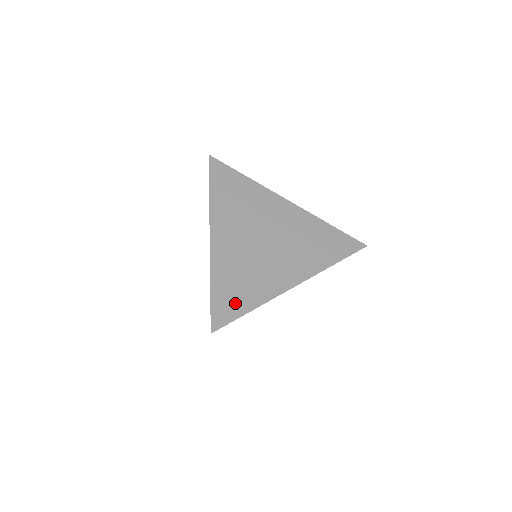
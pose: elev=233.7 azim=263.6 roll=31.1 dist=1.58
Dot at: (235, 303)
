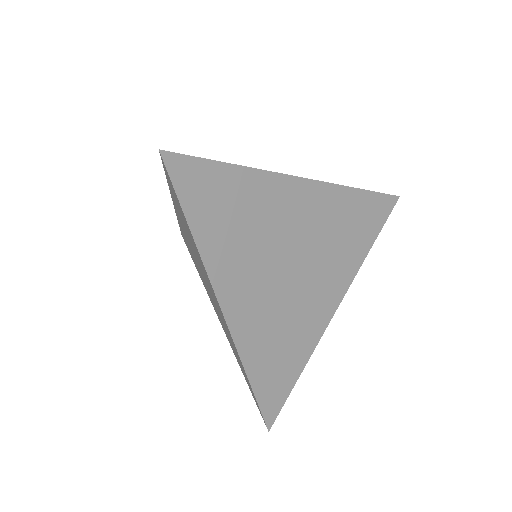
Dot at: occluded
